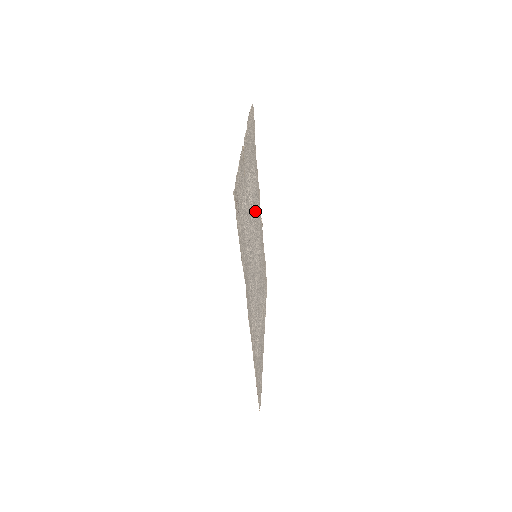
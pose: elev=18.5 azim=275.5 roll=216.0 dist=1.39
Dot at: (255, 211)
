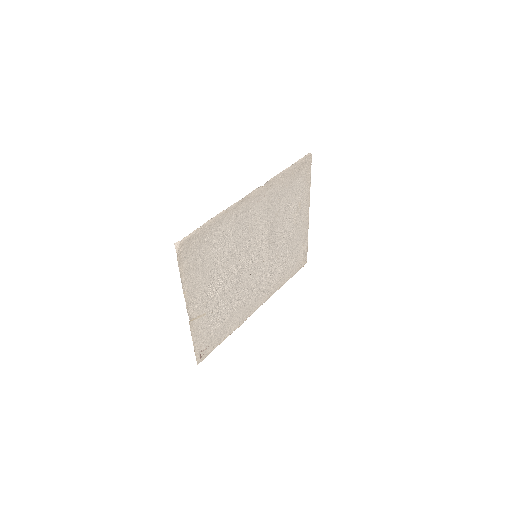
Dot at: (238, 245)
